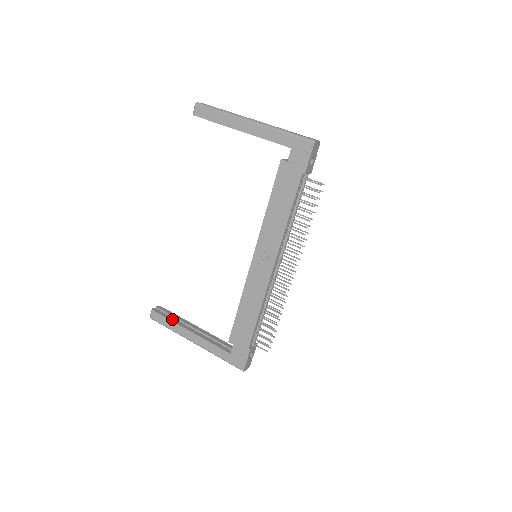
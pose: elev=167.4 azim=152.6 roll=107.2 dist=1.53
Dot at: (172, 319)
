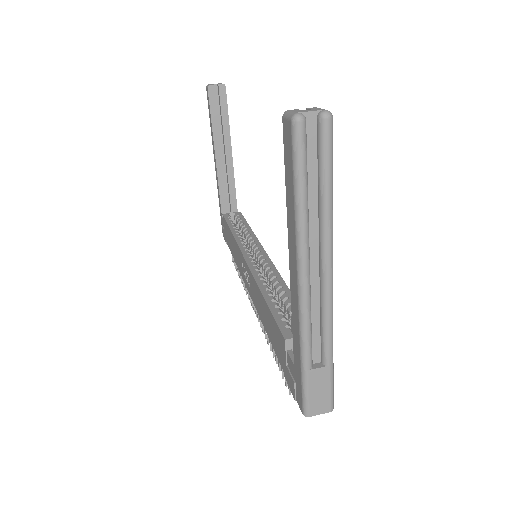
Dot at: (215, 123)
